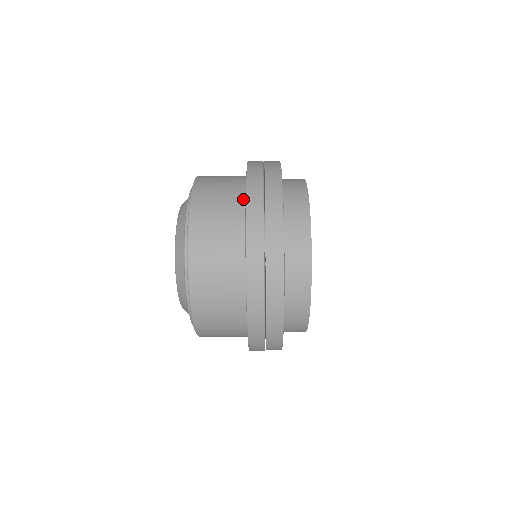
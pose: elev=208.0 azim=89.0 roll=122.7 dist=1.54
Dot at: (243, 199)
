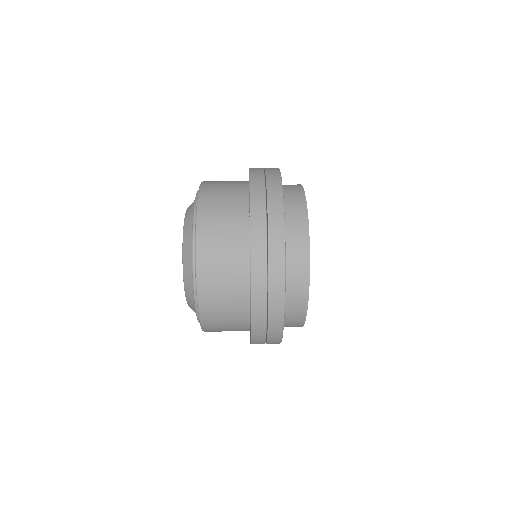
Dot at: (247, 320)
